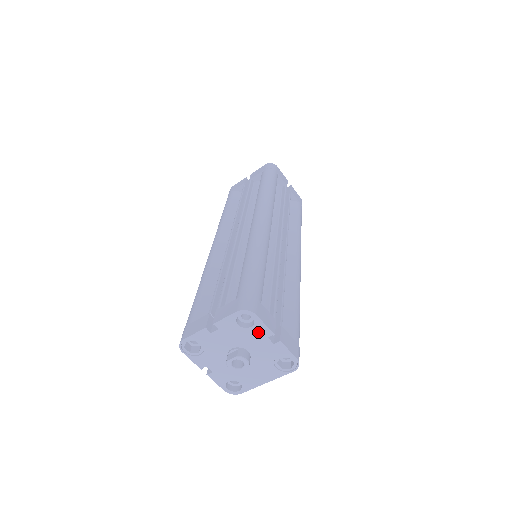
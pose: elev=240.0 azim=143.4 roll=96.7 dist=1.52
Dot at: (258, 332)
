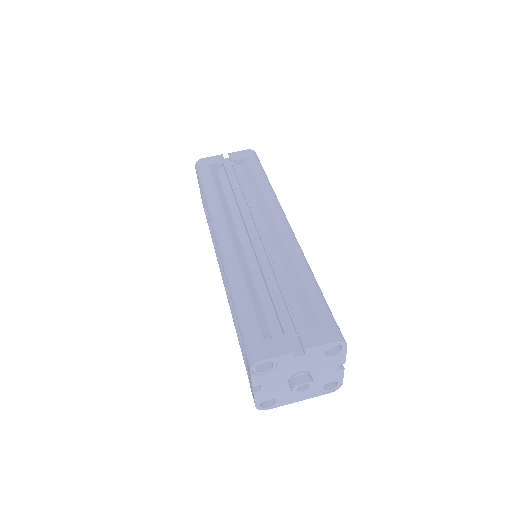
Dot at: (334, 360)
